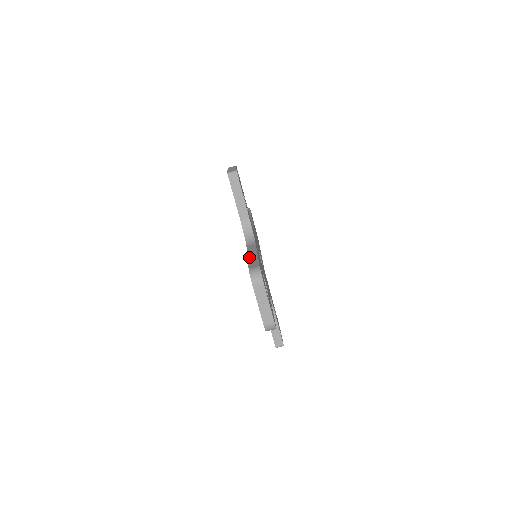
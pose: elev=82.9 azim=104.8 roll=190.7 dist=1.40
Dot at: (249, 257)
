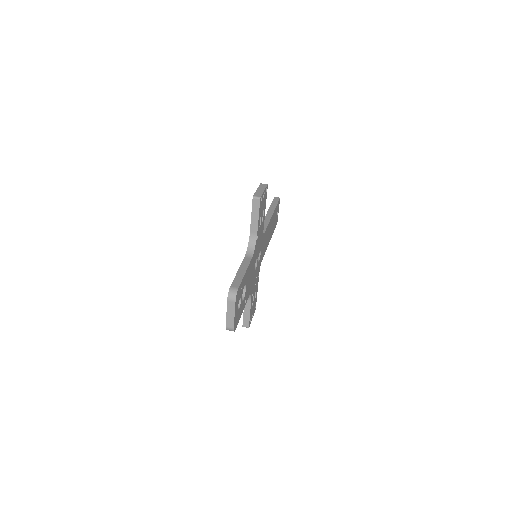
Dot at: (238, 272)
